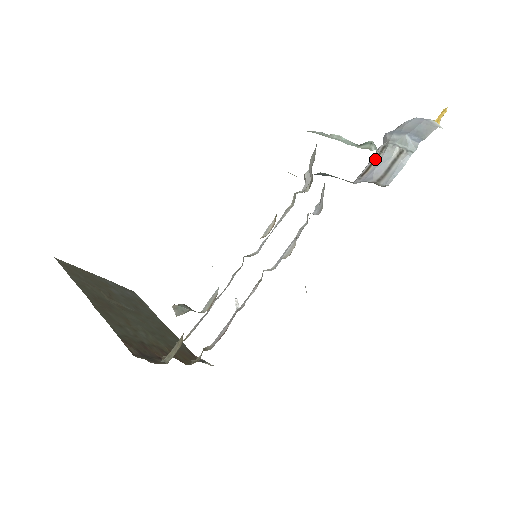
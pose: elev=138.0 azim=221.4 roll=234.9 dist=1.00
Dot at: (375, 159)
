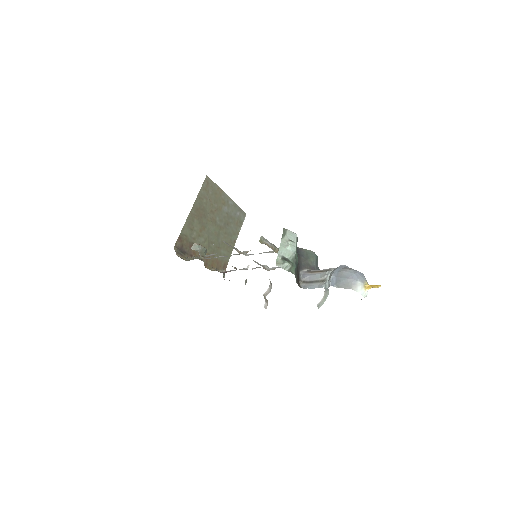
Dot at: (320, 271)
